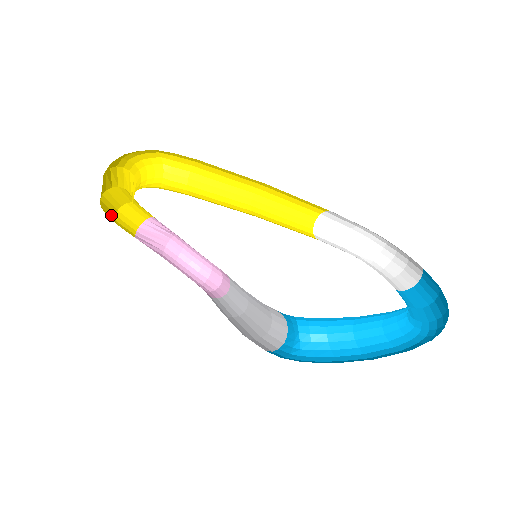
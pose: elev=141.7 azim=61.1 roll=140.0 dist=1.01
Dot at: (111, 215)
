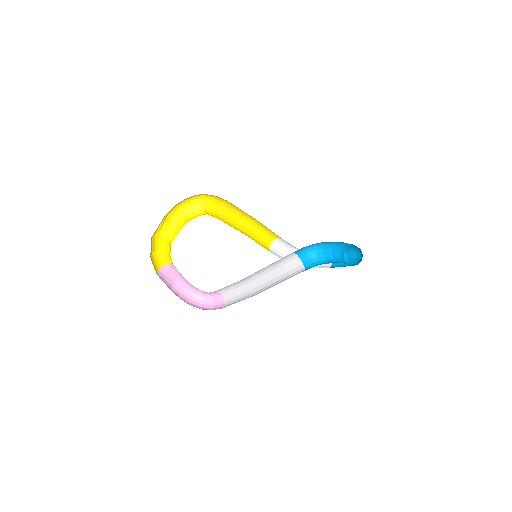
Dot at: occluded
